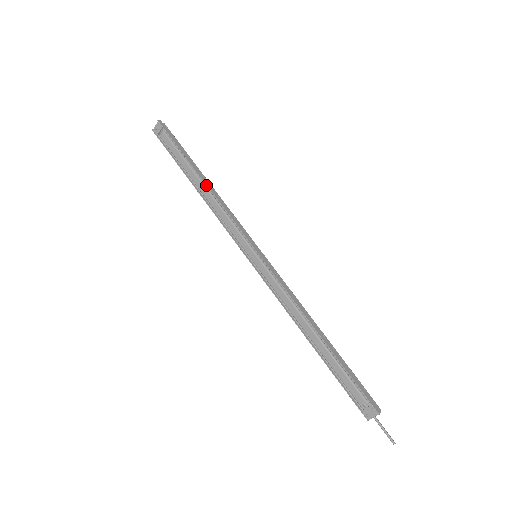
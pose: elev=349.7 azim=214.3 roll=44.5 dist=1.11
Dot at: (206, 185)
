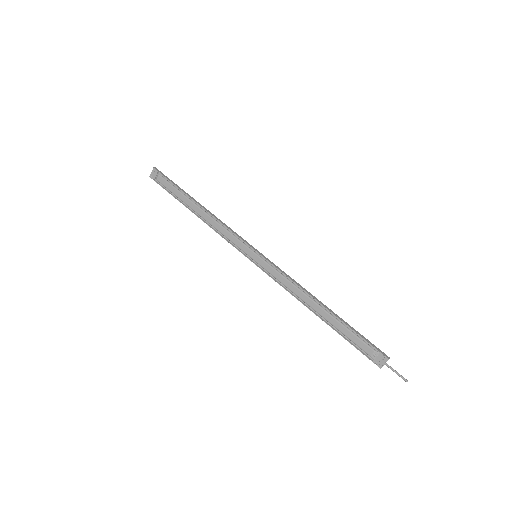
Dot at: (203, 208)
